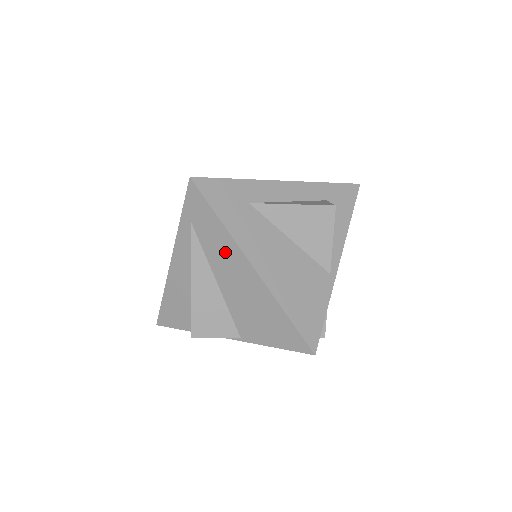
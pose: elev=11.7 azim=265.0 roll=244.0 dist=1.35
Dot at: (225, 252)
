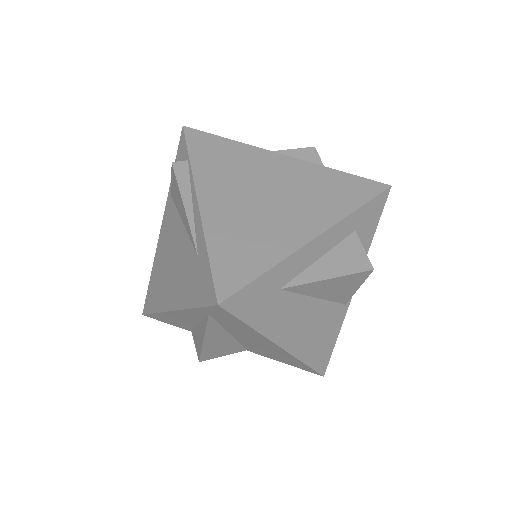
Dot at: (249, 334)
